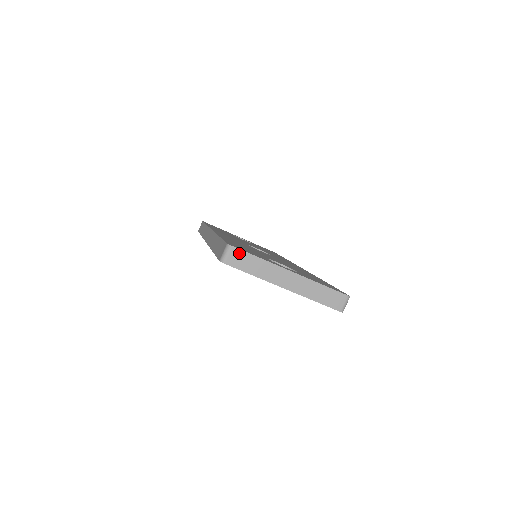
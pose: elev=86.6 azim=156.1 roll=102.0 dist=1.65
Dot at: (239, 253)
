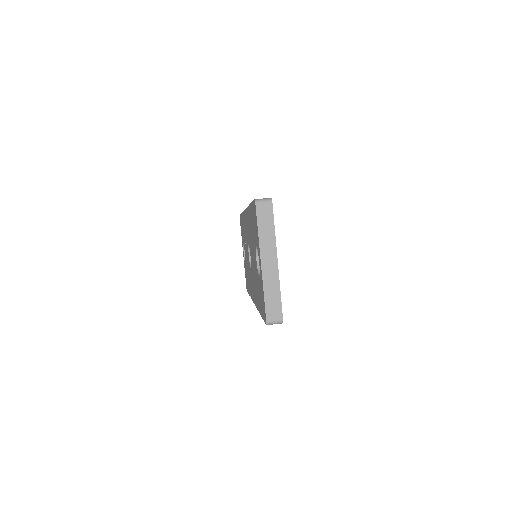
Dot at: (270, 210)
